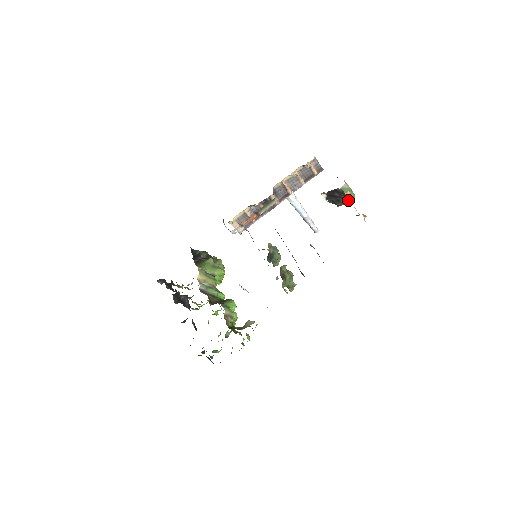
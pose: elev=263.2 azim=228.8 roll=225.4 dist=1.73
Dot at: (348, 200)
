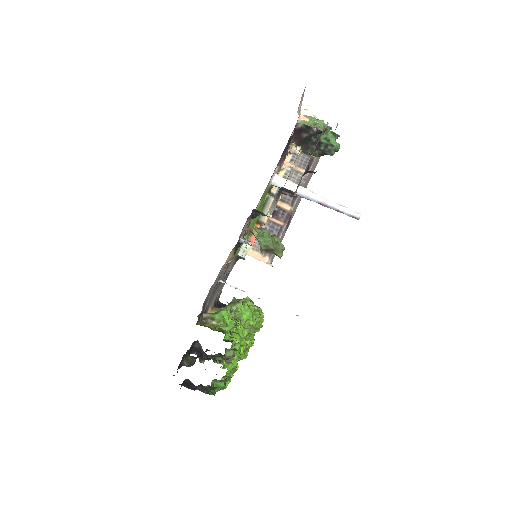
Dot at: occluded
